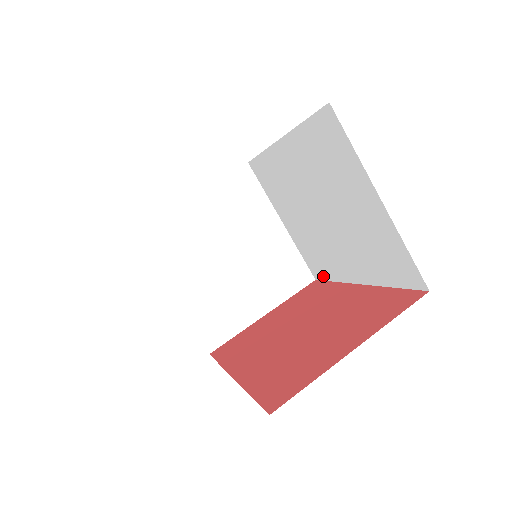
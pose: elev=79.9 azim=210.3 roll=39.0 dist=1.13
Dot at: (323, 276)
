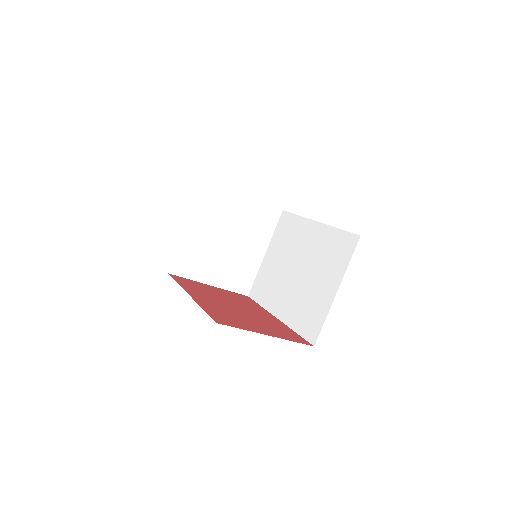
Dot at: (257, 298)
